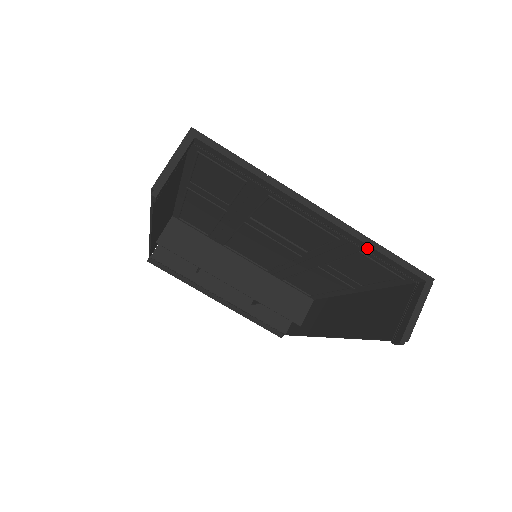
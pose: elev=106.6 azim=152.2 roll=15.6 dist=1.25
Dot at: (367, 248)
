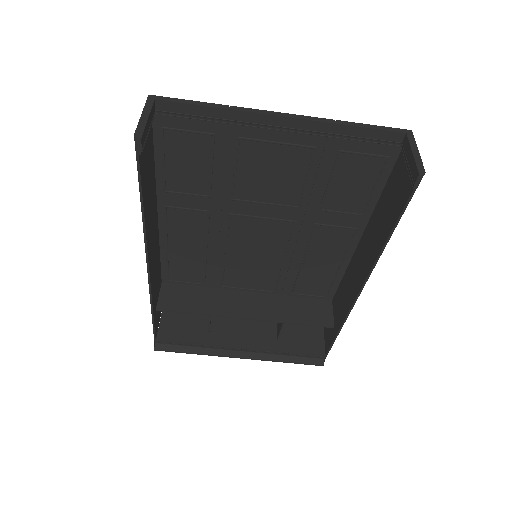
Dot at: (342, 131)
